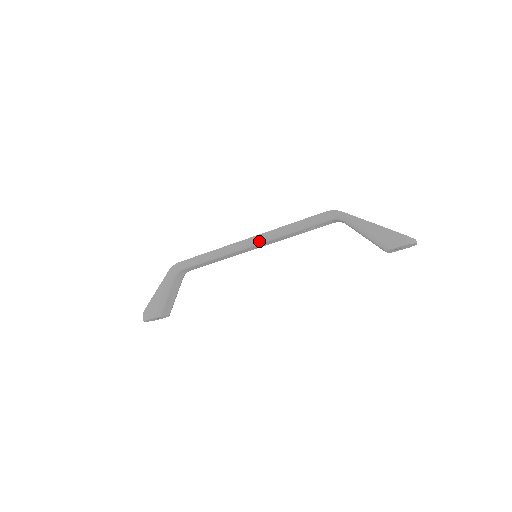
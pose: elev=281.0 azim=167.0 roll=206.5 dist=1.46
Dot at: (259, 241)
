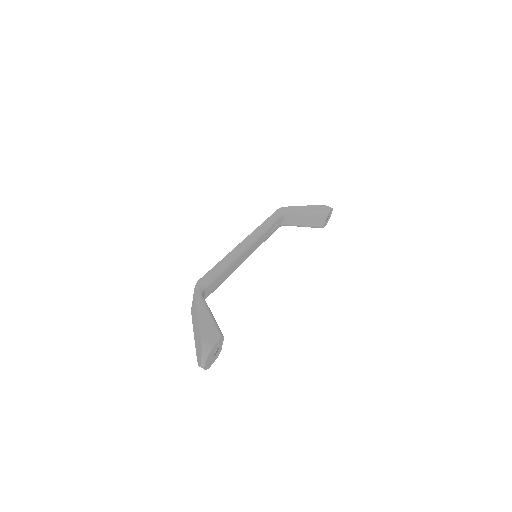
Dot at: (254, 238)
